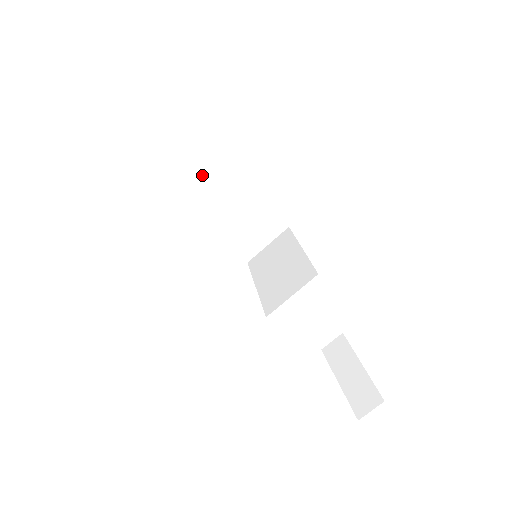
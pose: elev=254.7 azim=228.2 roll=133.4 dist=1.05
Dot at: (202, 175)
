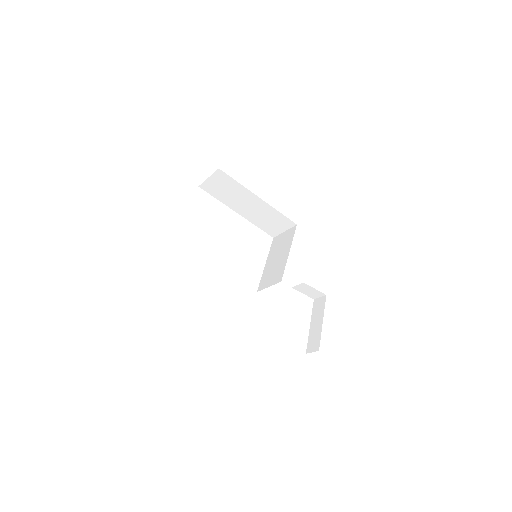
Dot at: (234, 194)
